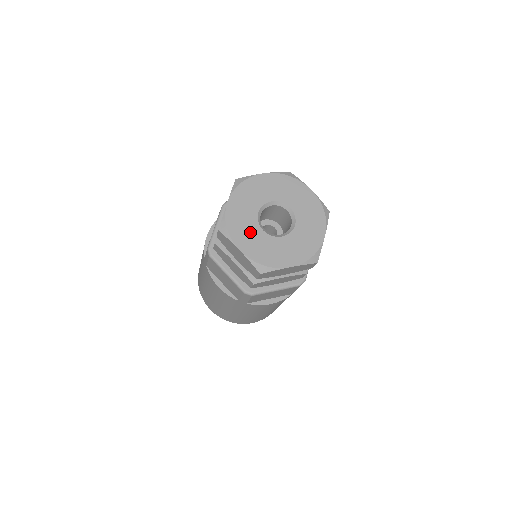
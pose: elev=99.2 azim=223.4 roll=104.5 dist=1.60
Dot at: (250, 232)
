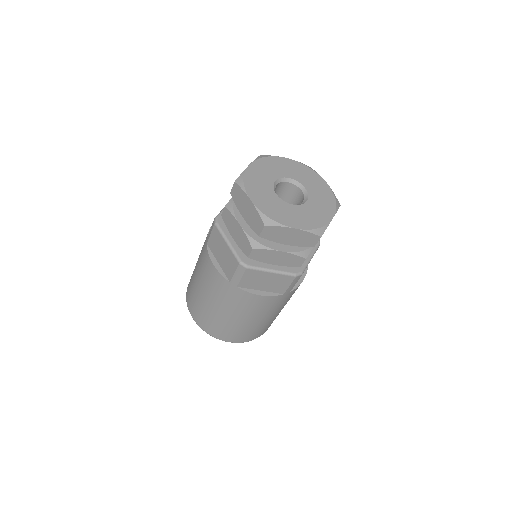
Dot at: (264, 191)
